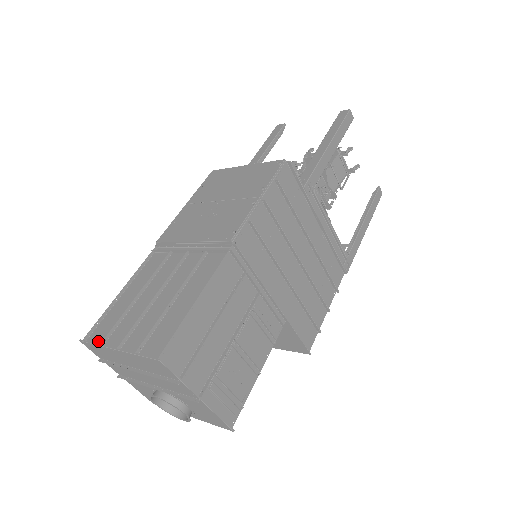
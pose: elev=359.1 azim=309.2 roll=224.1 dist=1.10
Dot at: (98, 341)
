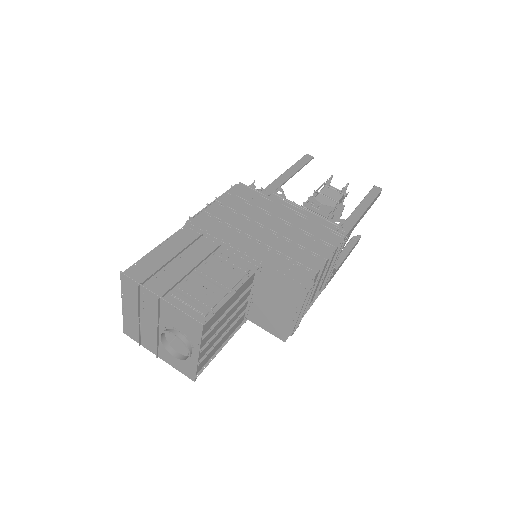
Dot at: occluded
